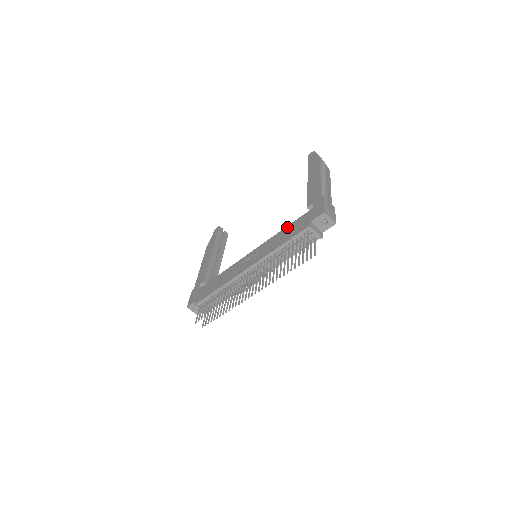
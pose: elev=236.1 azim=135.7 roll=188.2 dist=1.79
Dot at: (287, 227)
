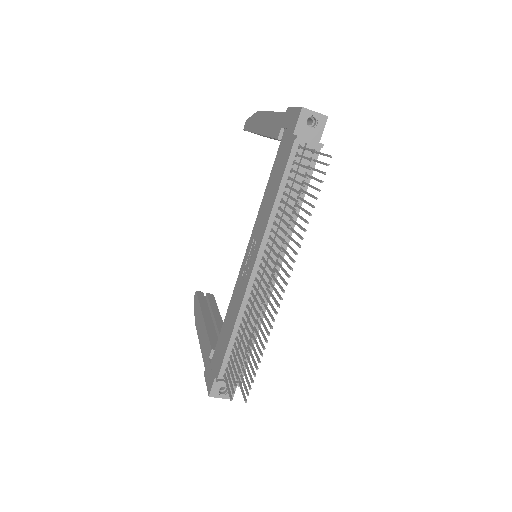
Dot at: (269, 178)
